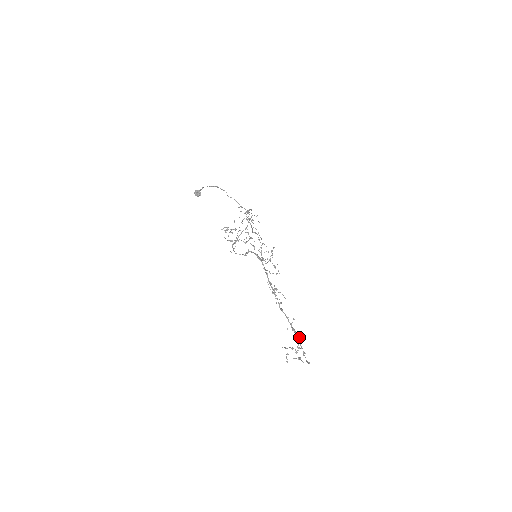
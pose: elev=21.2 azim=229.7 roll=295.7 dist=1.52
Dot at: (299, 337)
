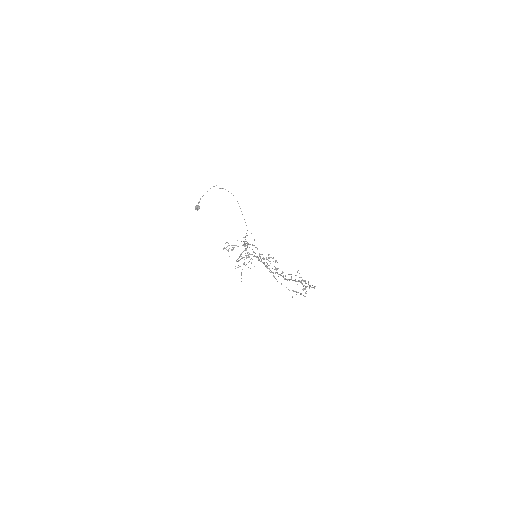
Dot at: occluded
